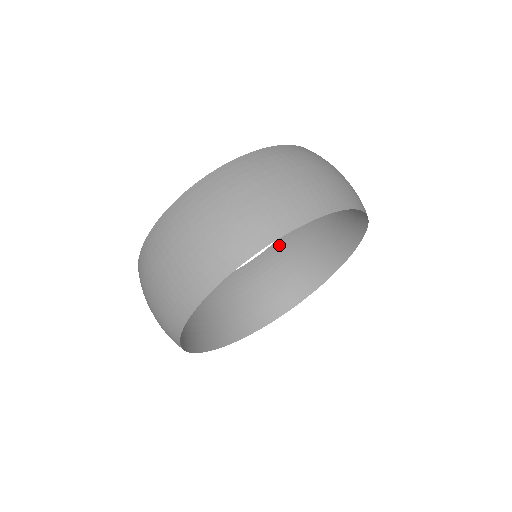
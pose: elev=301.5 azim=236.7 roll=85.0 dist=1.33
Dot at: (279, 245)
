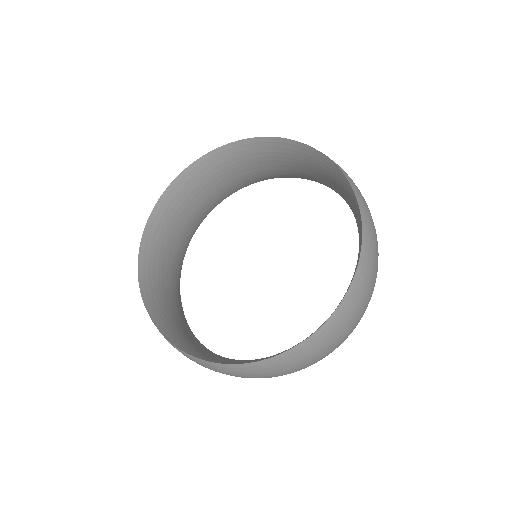
Dot at: (270, 144)
